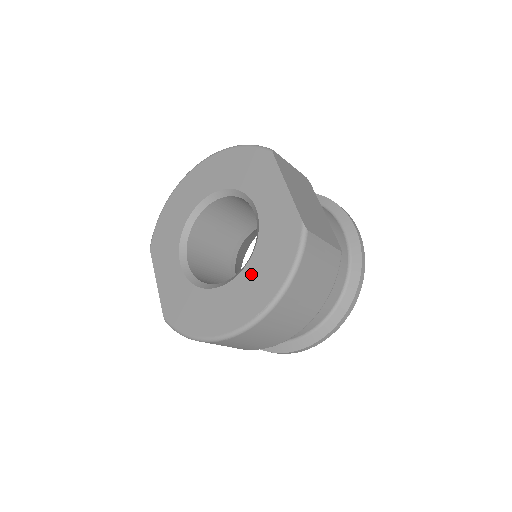
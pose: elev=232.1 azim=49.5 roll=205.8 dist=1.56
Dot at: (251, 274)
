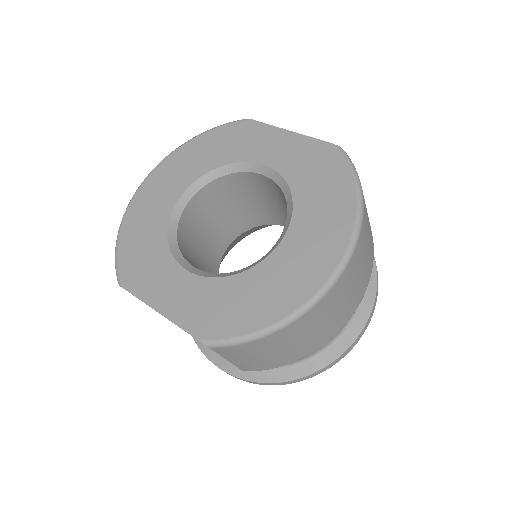
Dot at: (306, 217)
